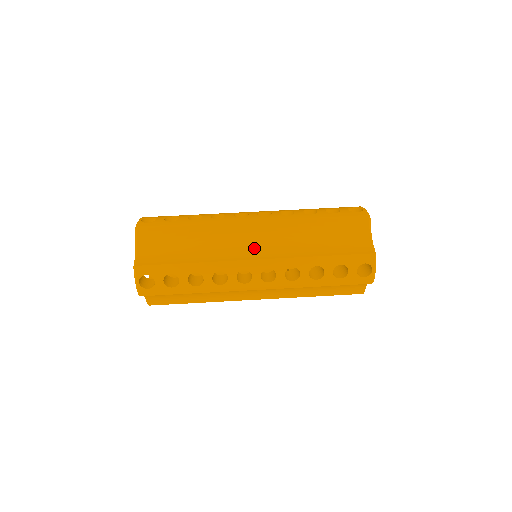
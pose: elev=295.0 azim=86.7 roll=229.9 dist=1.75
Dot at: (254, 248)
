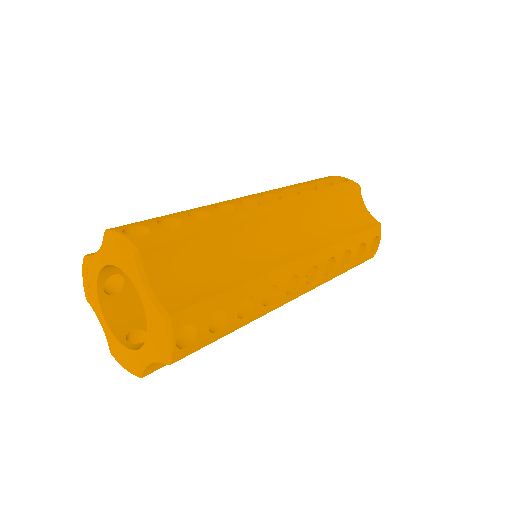
Dot at: (289, 243)
